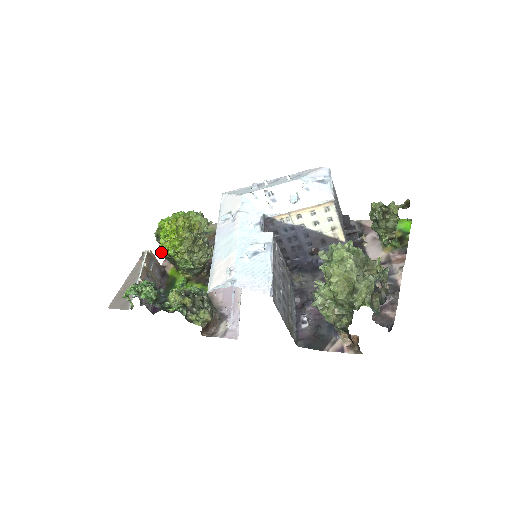
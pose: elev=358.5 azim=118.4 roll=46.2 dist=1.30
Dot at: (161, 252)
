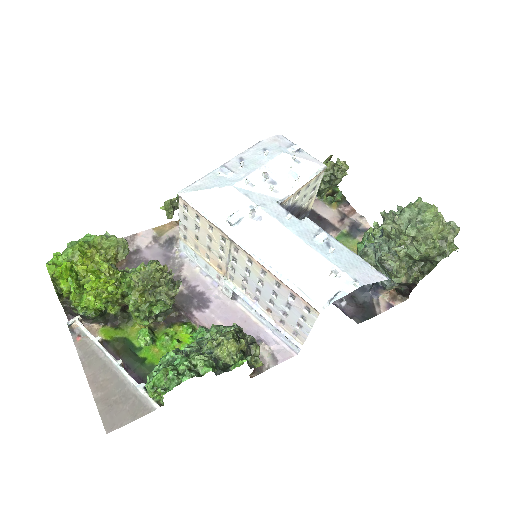
Dot at: (81, 313)
